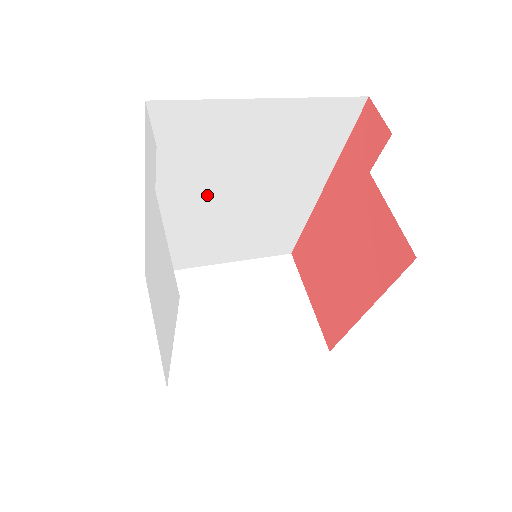
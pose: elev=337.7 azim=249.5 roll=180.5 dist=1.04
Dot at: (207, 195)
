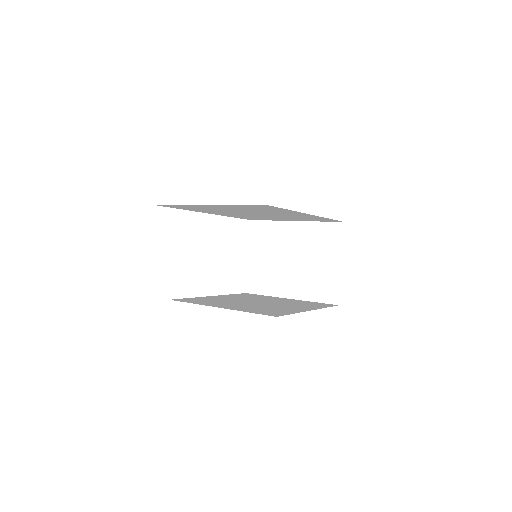
Dot at: (233, 213)
